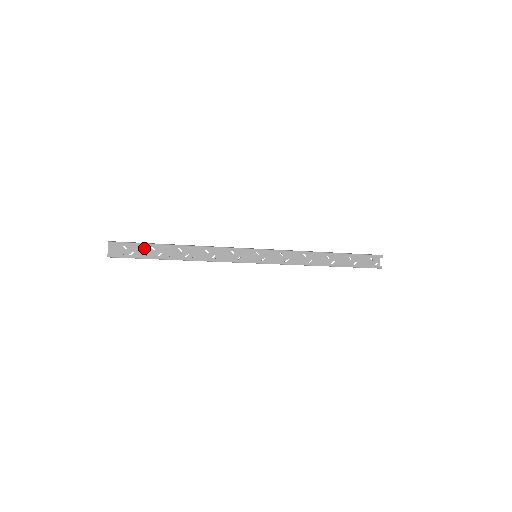
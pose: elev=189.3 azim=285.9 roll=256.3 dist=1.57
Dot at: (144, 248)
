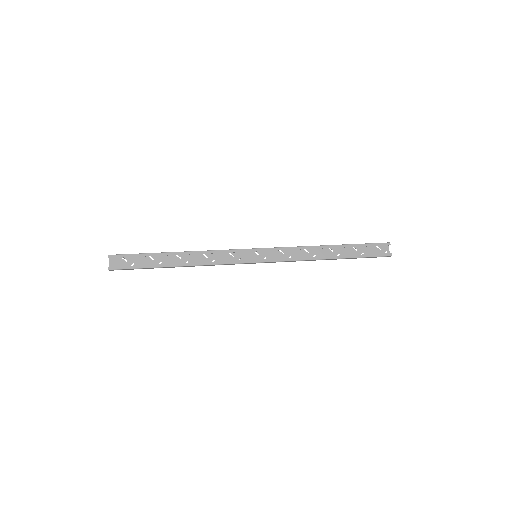
Dot at: (144, 259)
